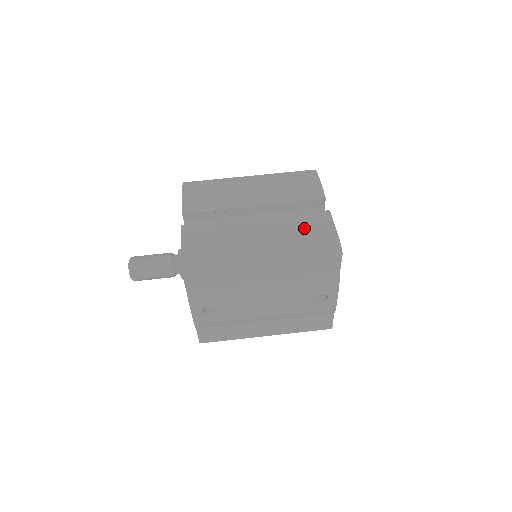
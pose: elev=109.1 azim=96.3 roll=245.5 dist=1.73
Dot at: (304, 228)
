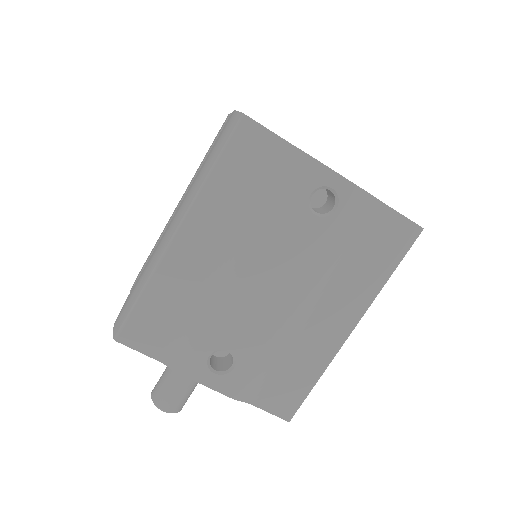
Dot at: (208, 155)
